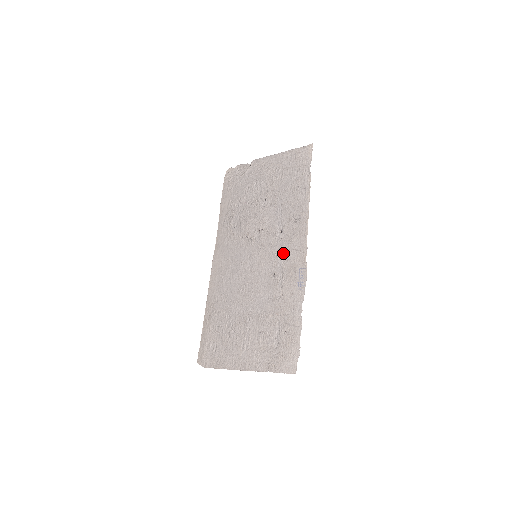
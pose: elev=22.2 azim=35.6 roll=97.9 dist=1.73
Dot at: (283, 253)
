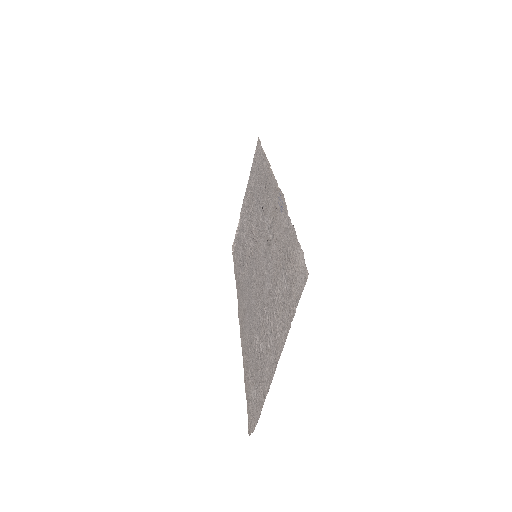
Dot at: (266, 216)
